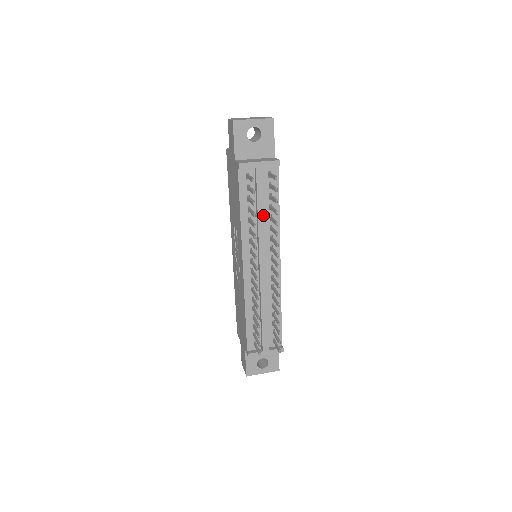
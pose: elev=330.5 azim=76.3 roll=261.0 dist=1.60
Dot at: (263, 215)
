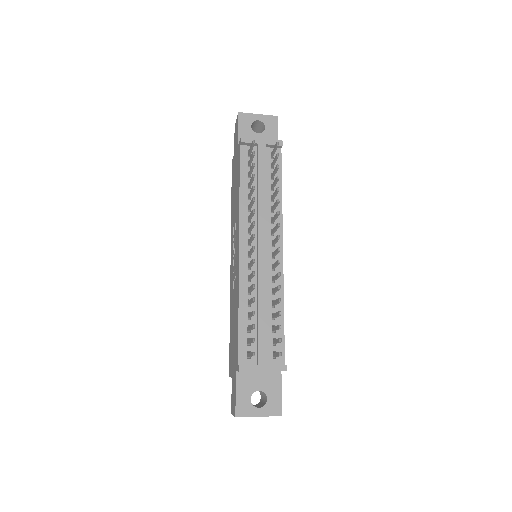
Dot at: (264, 191)
